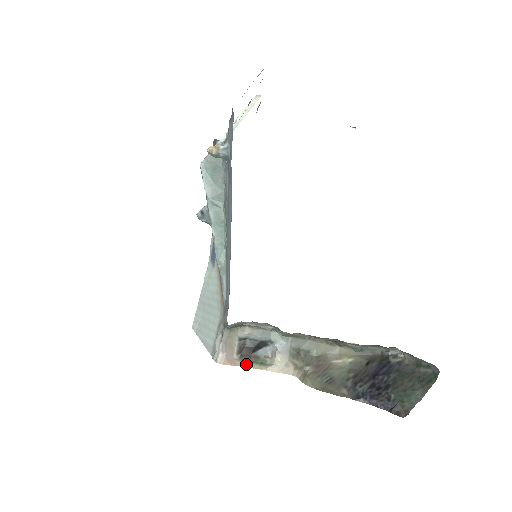
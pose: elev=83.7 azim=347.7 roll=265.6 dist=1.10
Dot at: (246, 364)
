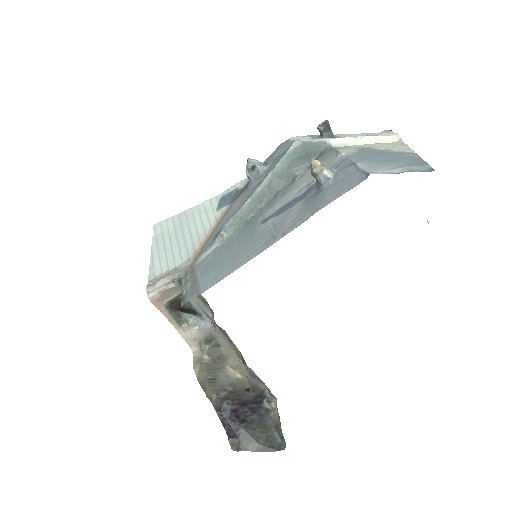
Dot at: (167, 314)
